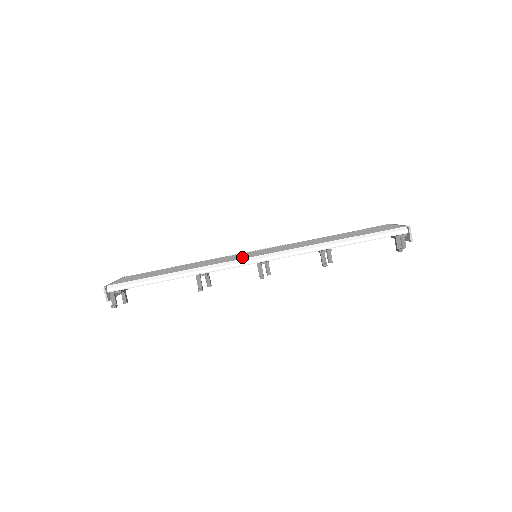
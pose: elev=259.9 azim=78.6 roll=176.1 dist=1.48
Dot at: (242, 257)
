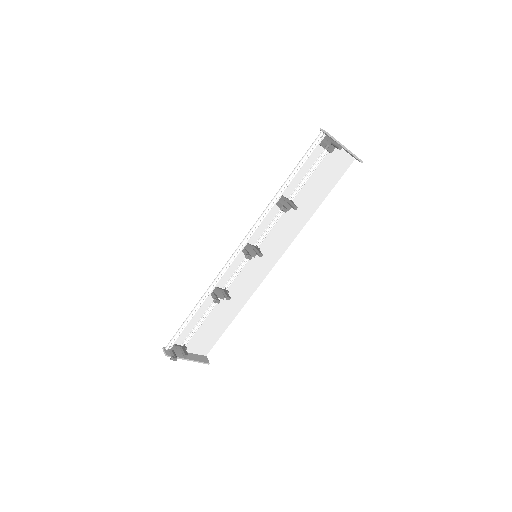
Dot at: (239, 260)
